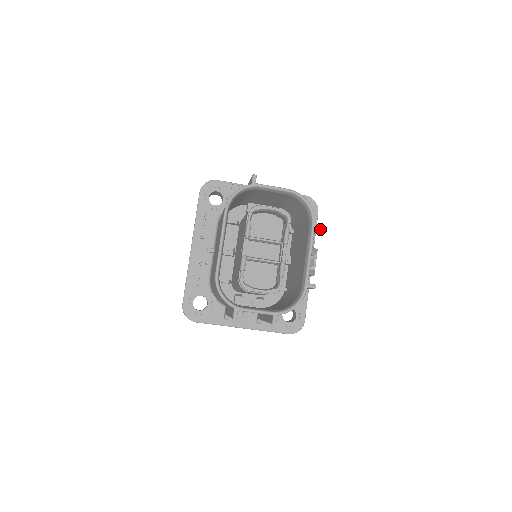
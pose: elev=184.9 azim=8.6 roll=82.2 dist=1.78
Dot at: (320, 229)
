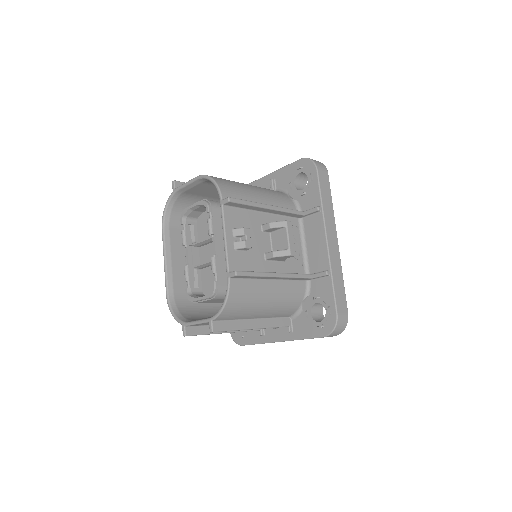
Dot at: (227, 202)
